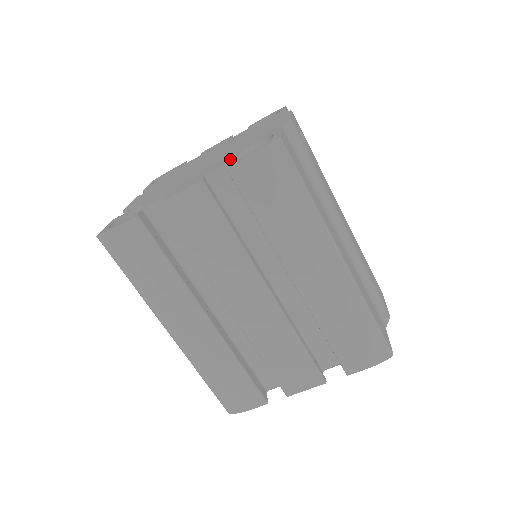
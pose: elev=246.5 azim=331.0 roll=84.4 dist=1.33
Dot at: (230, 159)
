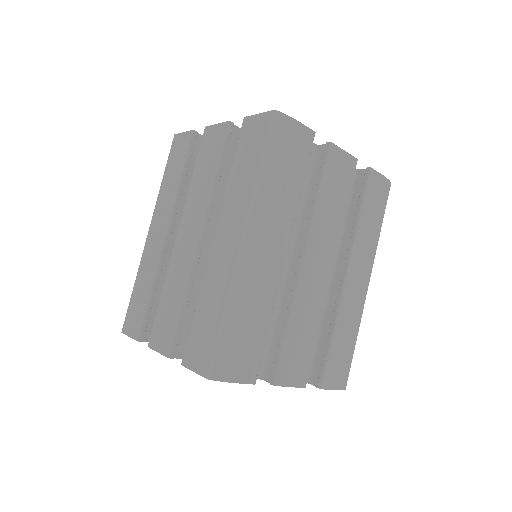
Dot at: occluded
